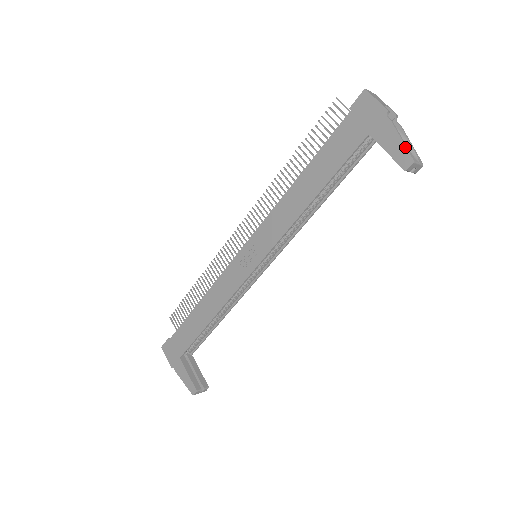
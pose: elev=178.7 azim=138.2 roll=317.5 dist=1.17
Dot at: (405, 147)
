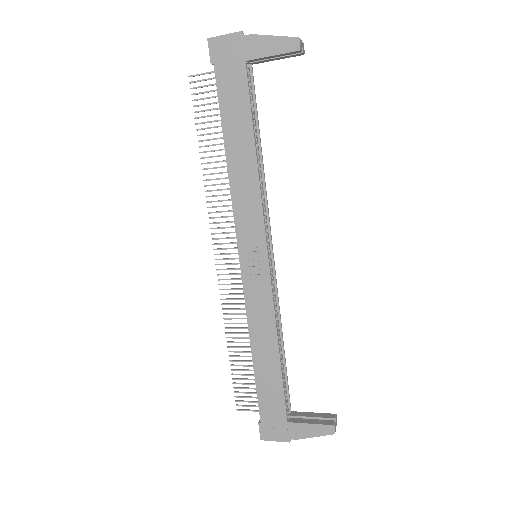
Dot at: (281, 37)
